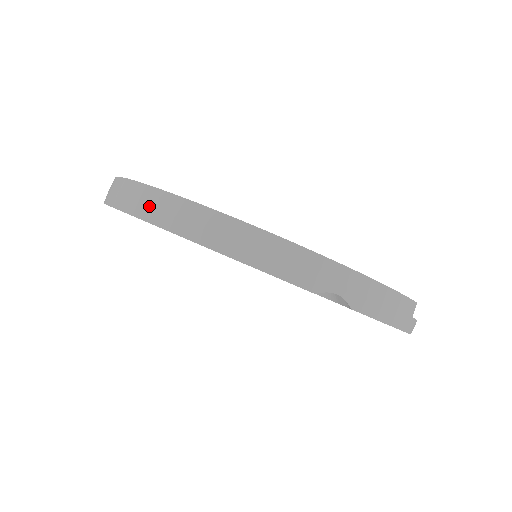
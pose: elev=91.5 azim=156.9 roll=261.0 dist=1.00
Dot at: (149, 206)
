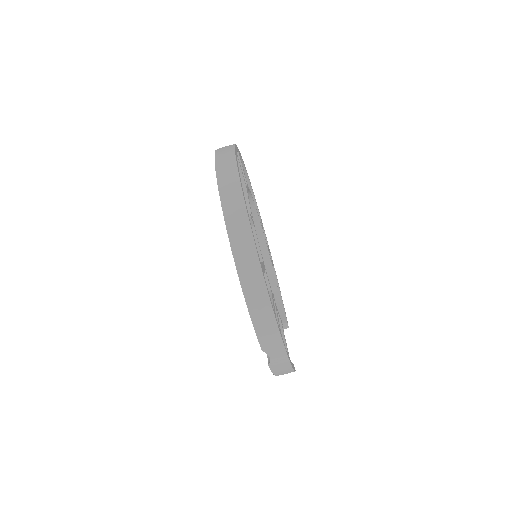
Dot at: (239, 237)
